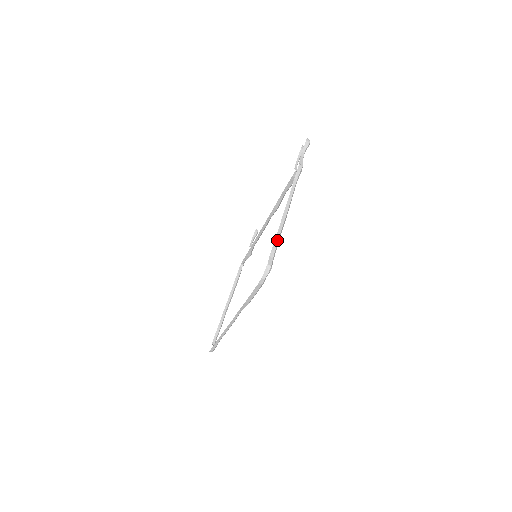
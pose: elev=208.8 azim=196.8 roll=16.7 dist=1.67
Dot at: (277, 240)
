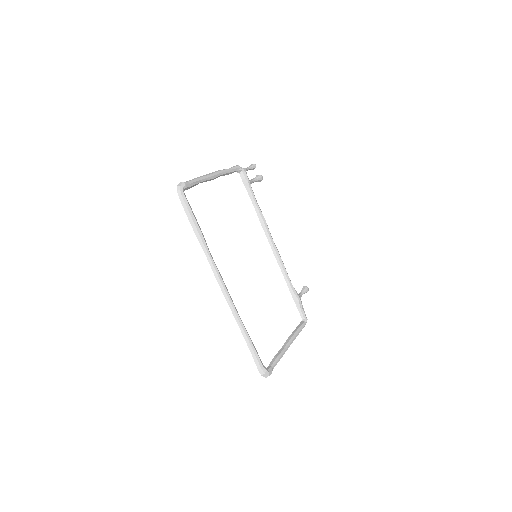
Dot at: (197, 179)
